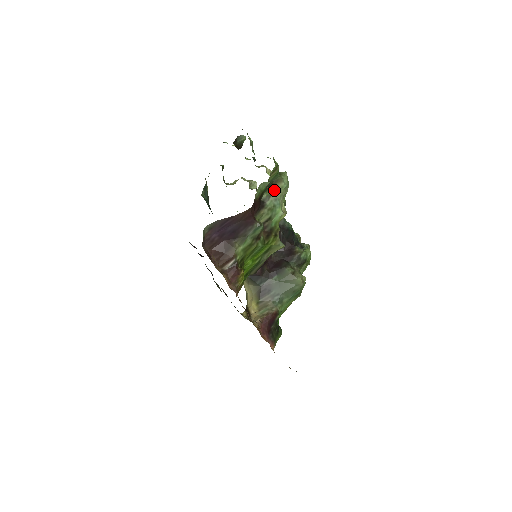
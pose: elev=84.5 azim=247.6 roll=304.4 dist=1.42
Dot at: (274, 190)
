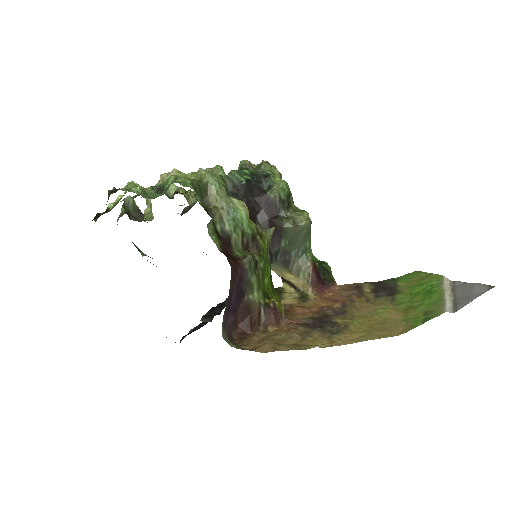
Dot at: (216, 206)
